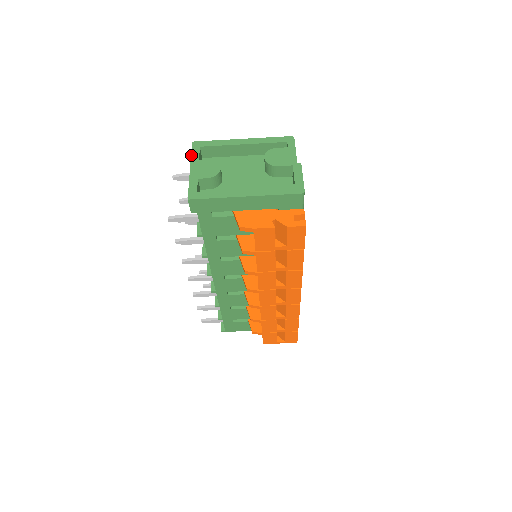
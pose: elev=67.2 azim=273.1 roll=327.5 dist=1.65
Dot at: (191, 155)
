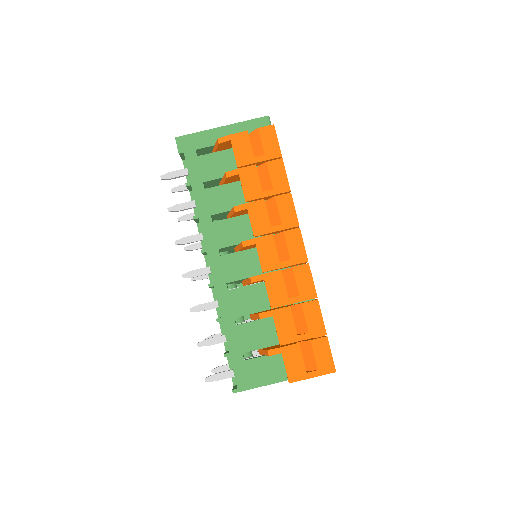
Dot at: occluded
